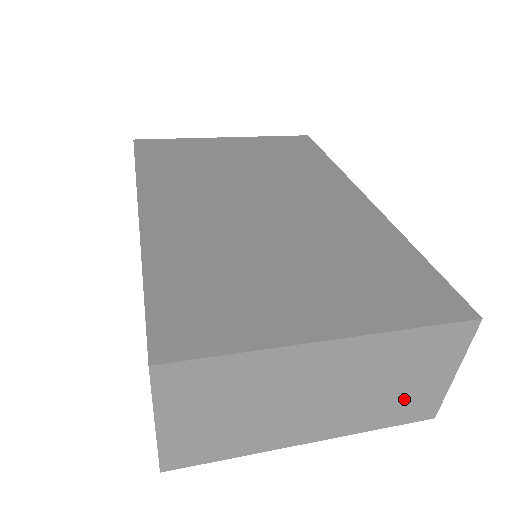
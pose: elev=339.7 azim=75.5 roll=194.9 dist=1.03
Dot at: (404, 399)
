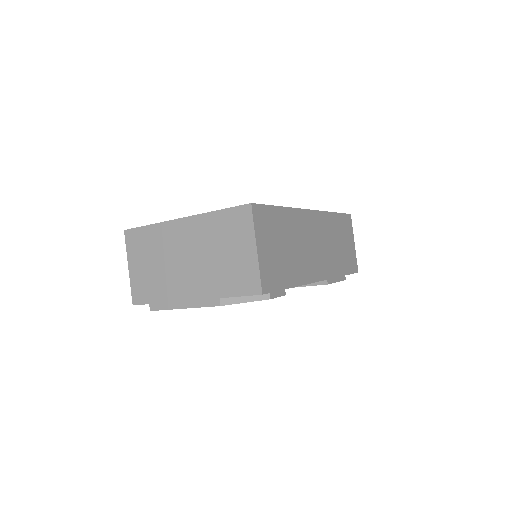
Dot at: (233, 269)
